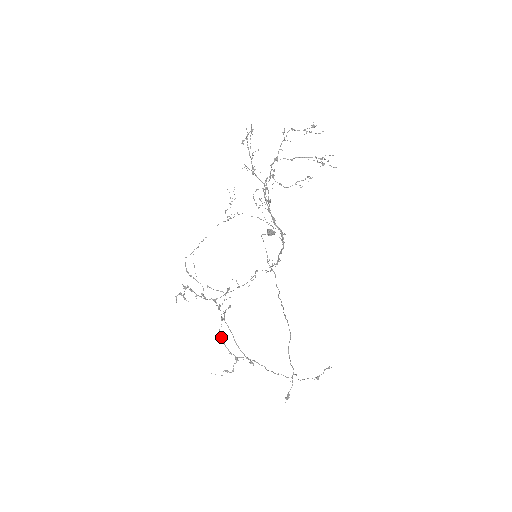
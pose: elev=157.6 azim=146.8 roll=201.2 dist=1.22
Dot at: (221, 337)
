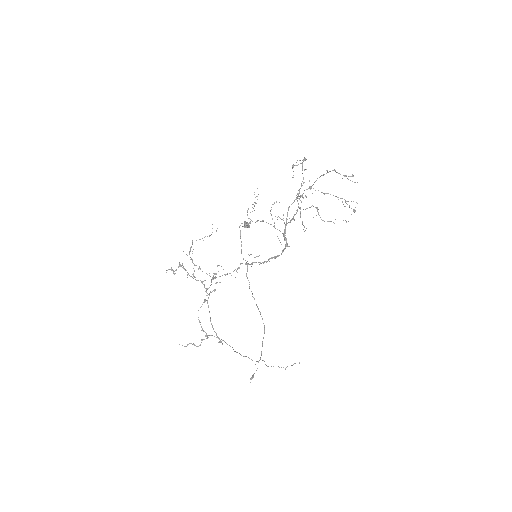
Dot at: occluded
